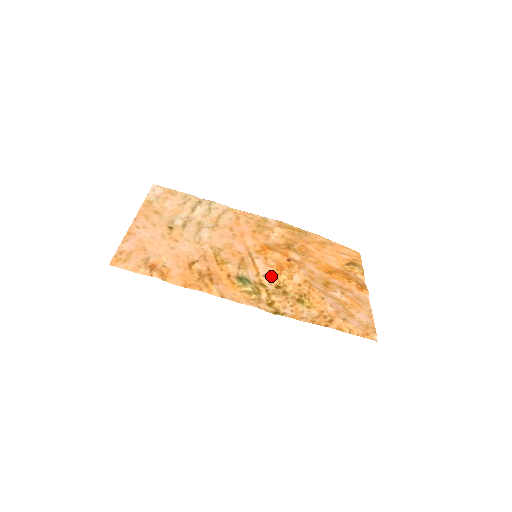
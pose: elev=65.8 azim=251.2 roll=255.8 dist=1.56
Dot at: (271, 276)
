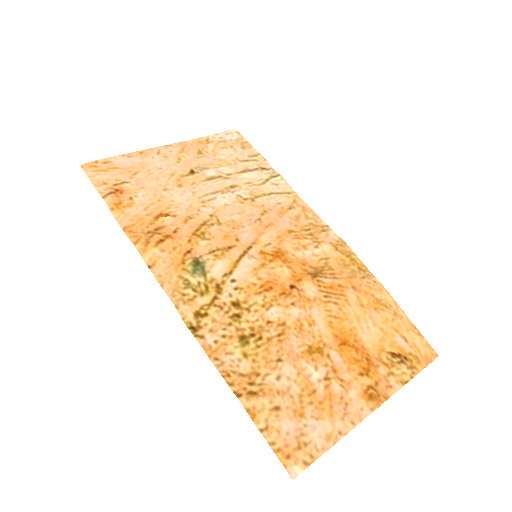
Dot at: (243, 287)
